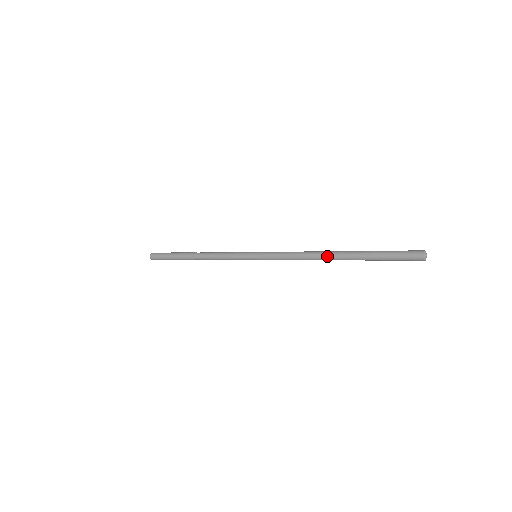
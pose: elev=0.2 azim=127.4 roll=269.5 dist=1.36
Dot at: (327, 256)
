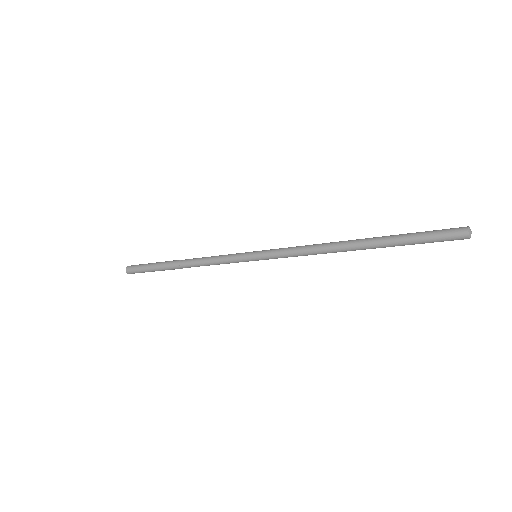
Dot at: (346, 249)
